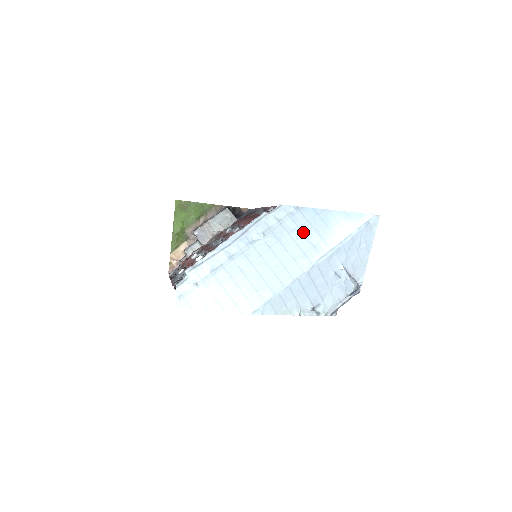
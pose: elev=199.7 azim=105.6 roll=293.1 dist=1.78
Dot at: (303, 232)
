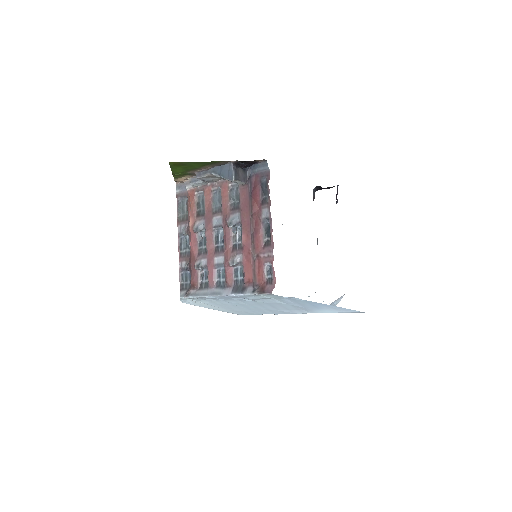
Dot at: (292, 305)
